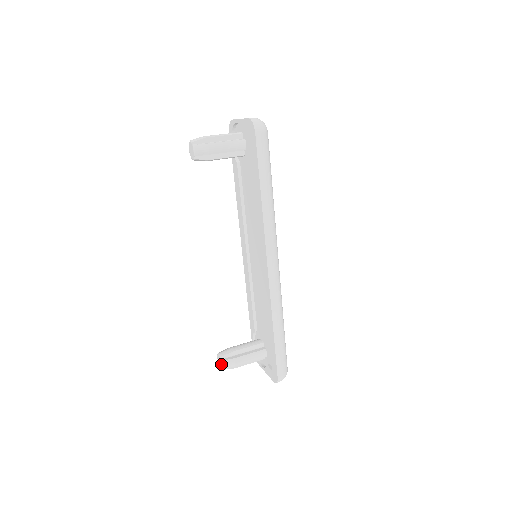
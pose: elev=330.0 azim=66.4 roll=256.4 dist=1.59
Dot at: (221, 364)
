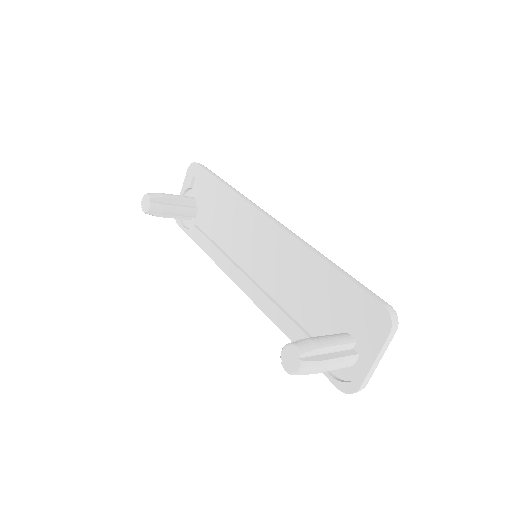
Dot at: (293, 352)
